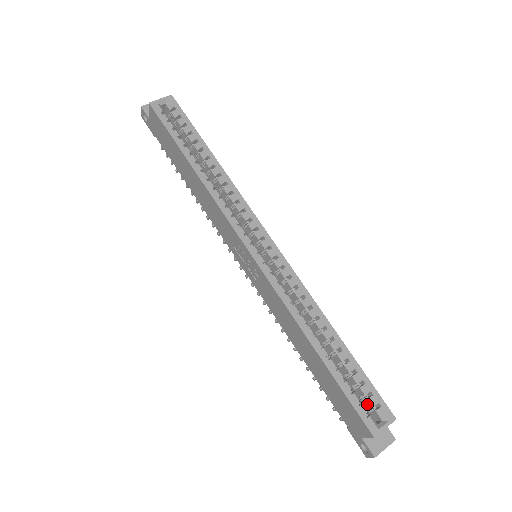
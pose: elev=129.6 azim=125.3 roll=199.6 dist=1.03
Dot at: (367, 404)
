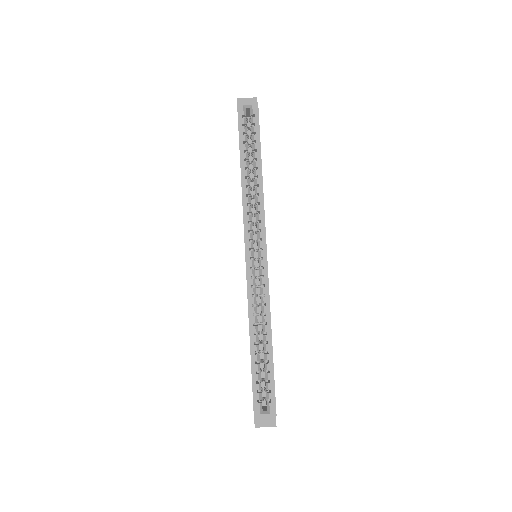
Dot at: (266, 395)
